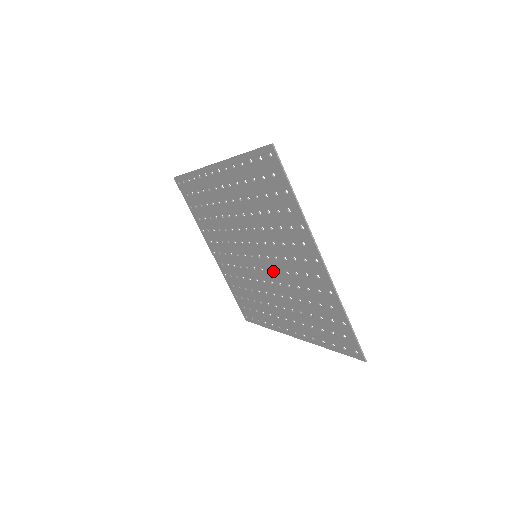
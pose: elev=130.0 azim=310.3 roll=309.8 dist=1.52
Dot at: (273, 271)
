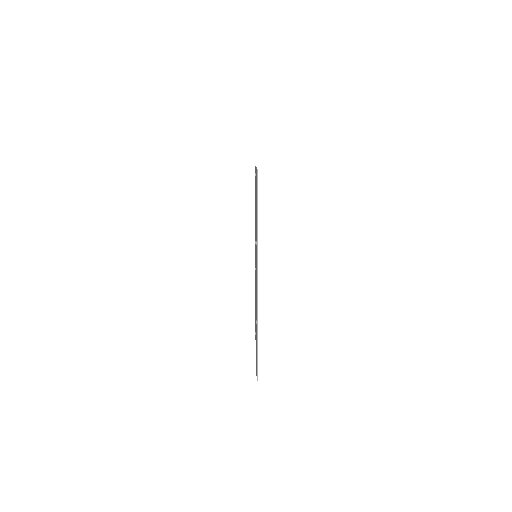
Dot at: occluded
